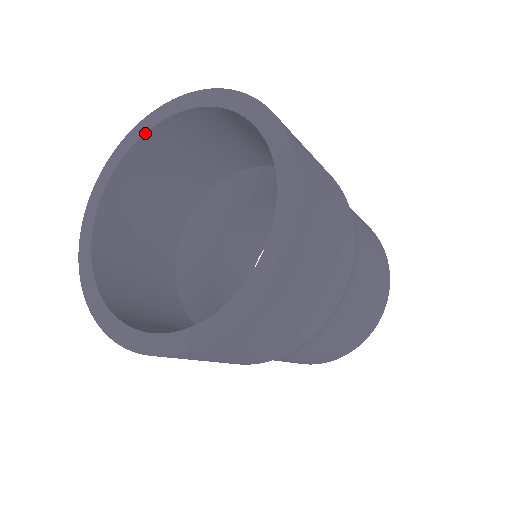
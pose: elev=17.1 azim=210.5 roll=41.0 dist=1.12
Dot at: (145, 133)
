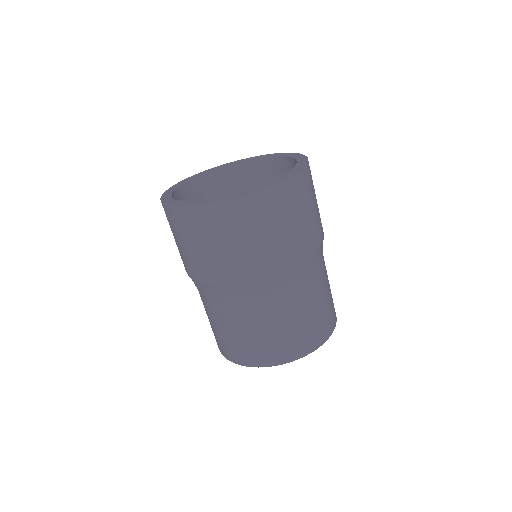
Dot at: (235, 163)
